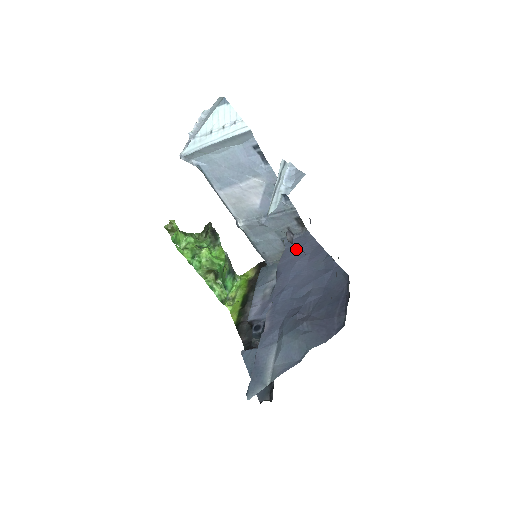
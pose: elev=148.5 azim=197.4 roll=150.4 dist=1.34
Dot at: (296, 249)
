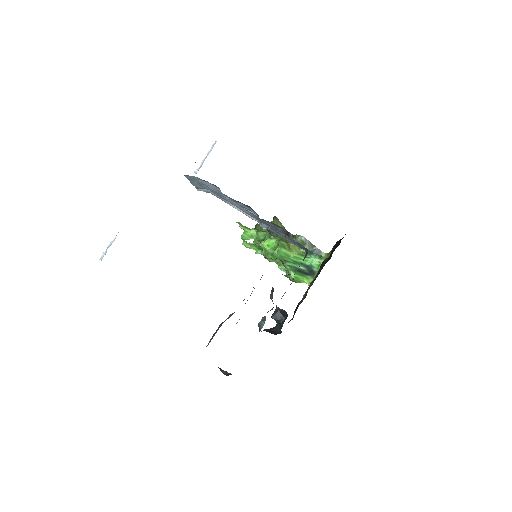
Dot at: occluded
